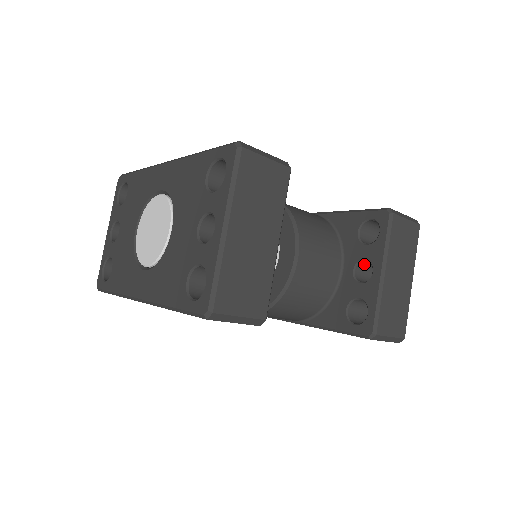
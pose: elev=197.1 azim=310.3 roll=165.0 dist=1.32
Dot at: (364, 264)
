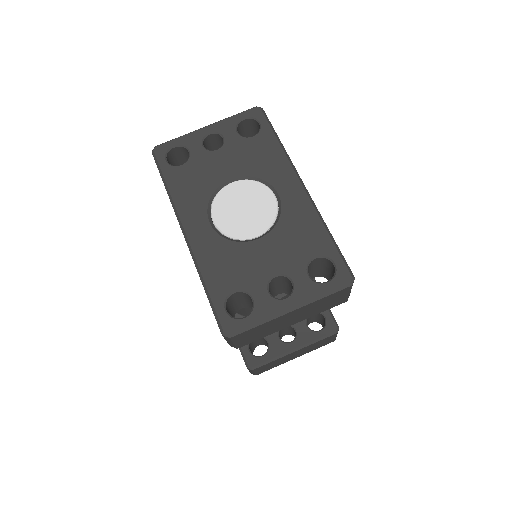
Dot at: (292, 328)
